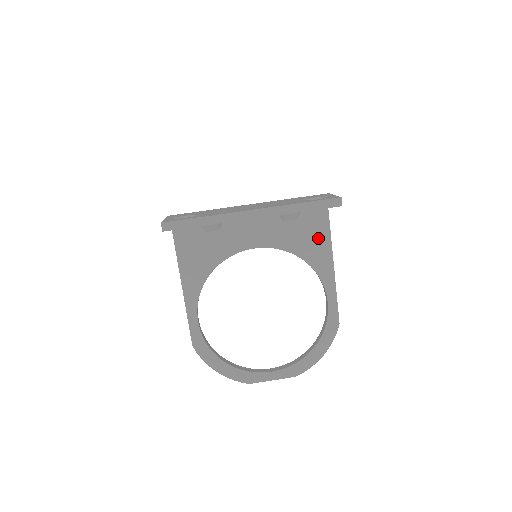
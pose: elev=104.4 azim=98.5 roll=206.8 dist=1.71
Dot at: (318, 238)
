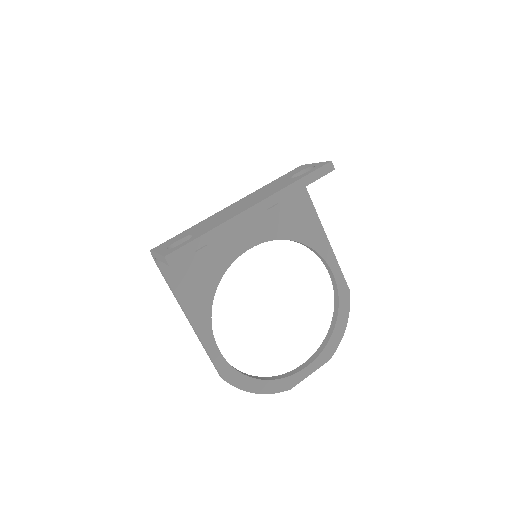
Dot at: (304, 214)
